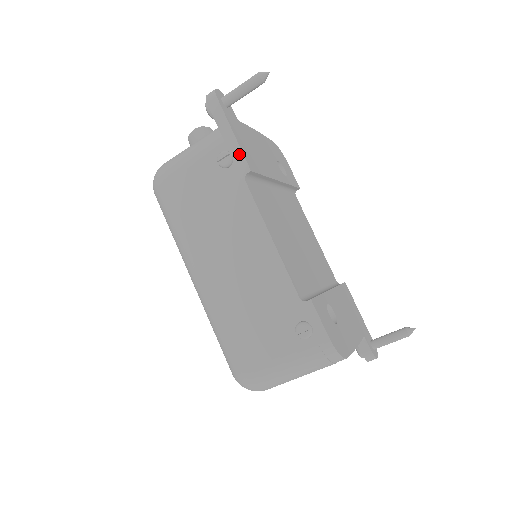
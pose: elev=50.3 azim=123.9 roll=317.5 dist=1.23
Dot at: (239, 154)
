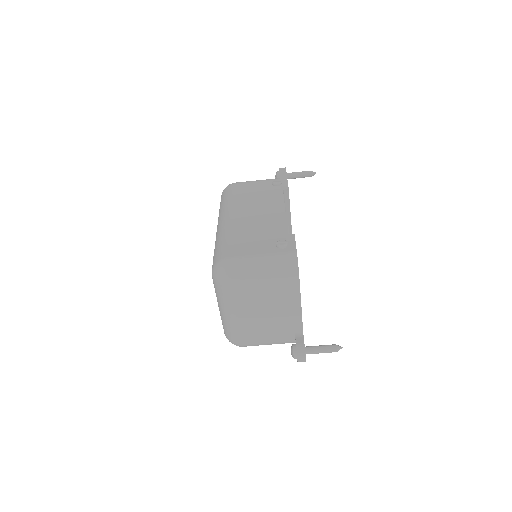
Dot at: (286, 183)
